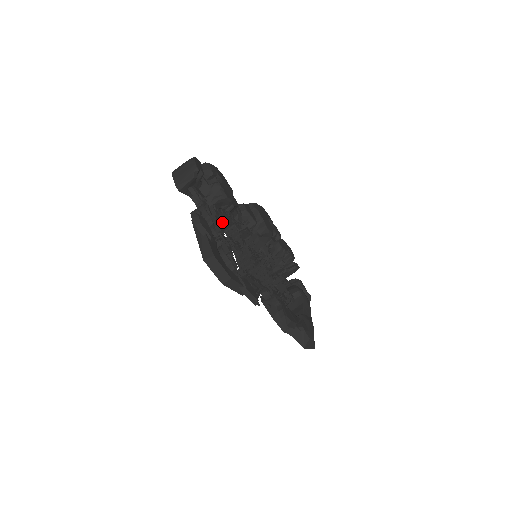
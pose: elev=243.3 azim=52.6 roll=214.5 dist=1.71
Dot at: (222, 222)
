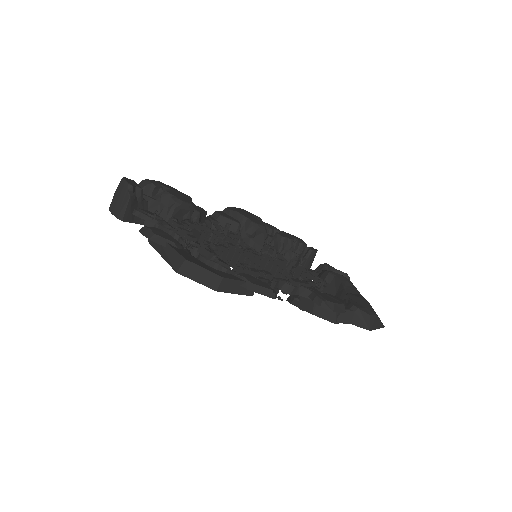
Dot at: (189, 229)
